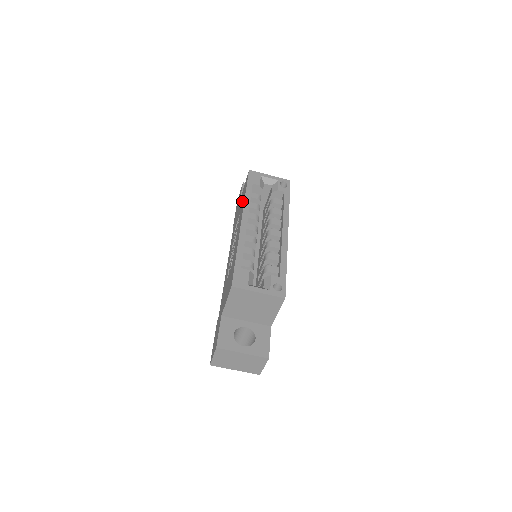
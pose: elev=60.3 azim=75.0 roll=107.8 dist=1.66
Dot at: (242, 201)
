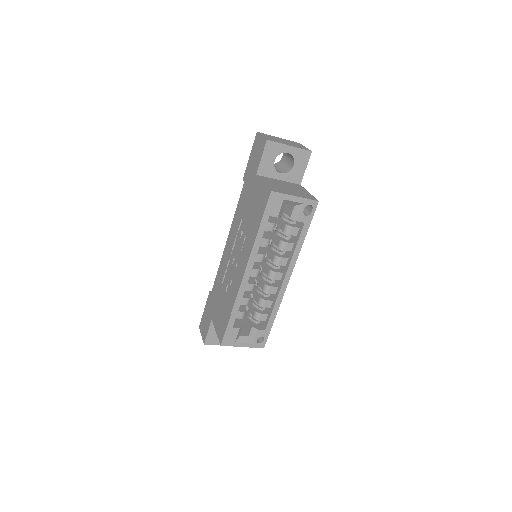
Dot at: (253, 221)
